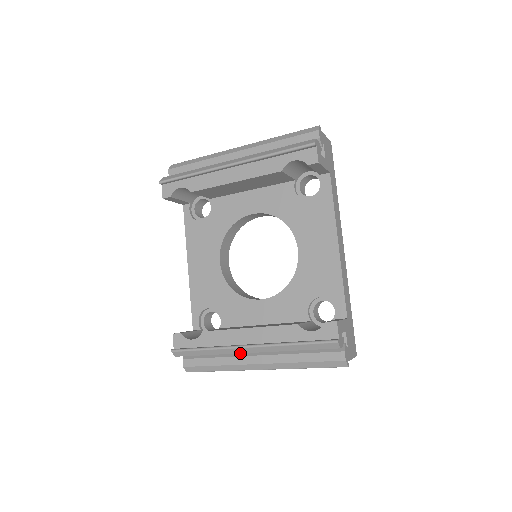
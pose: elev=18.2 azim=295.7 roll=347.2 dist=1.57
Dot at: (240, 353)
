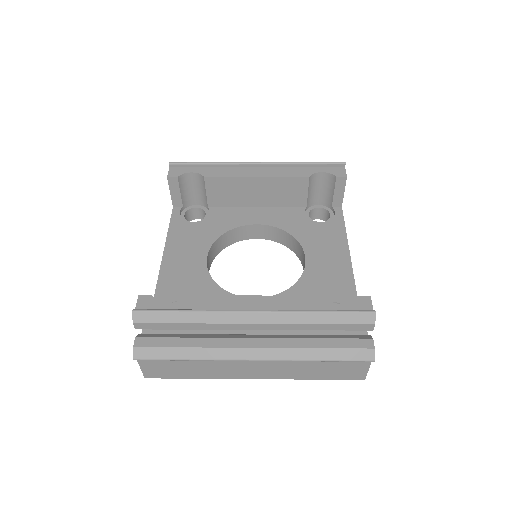
Dot at: (228, 336)
